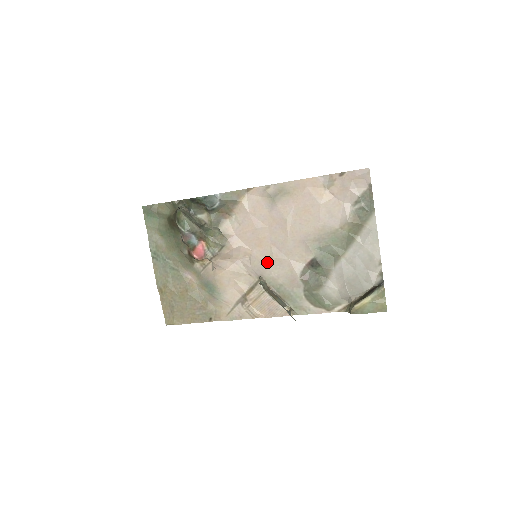
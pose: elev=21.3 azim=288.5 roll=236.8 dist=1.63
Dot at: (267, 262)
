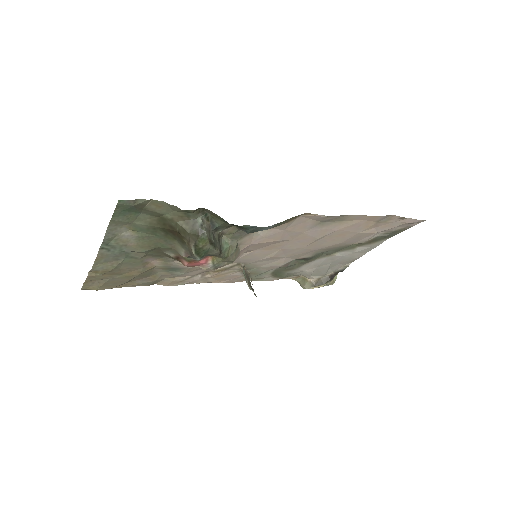
Dot at: (262, 258)
